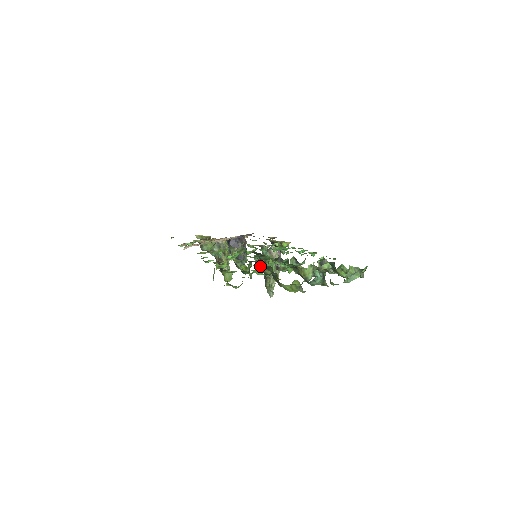
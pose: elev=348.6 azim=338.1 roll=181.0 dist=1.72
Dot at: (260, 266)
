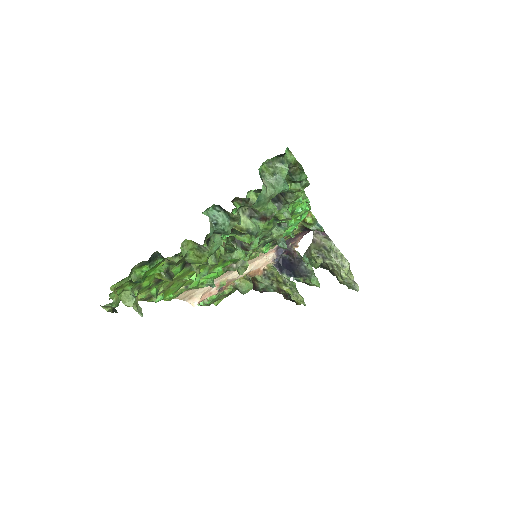
Dot at: occluded
